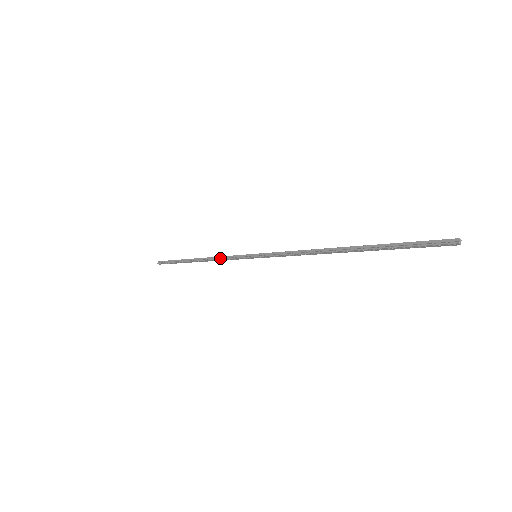
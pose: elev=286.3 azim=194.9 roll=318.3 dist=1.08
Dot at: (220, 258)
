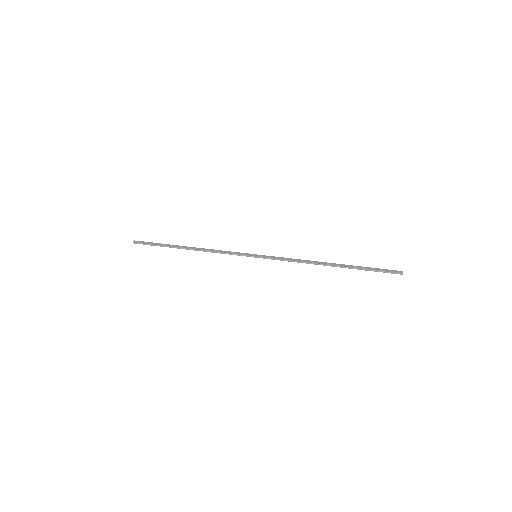
Dot at: occluded
